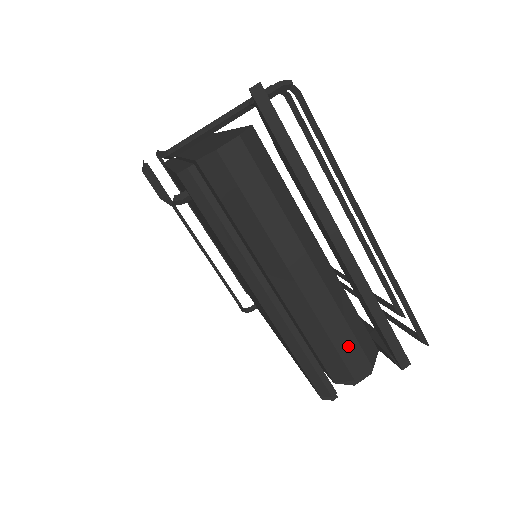
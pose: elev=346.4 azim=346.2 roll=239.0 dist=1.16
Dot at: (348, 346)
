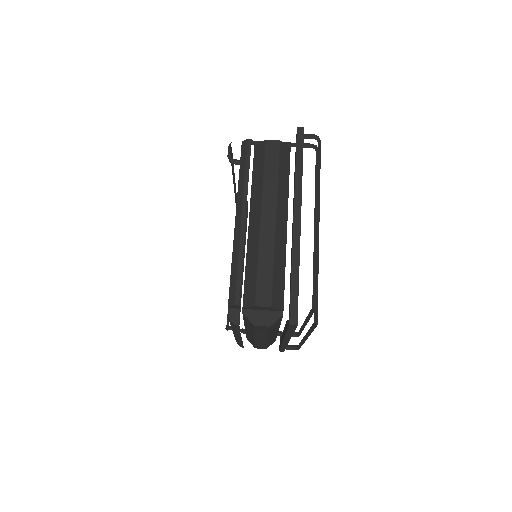
Dot at: (265, 280)
